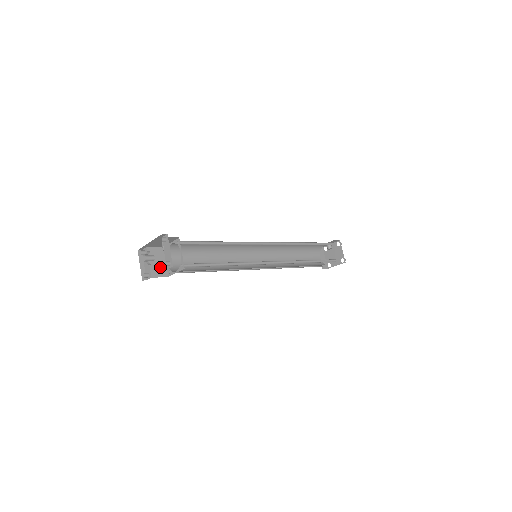
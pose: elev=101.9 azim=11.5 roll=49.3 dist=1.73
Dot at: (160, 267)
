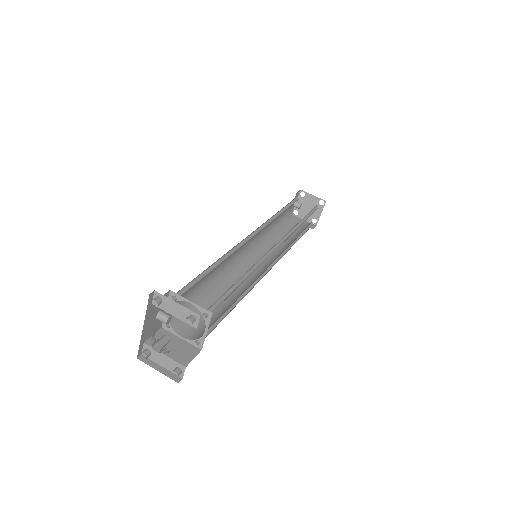
Dot at: (182, 349)
